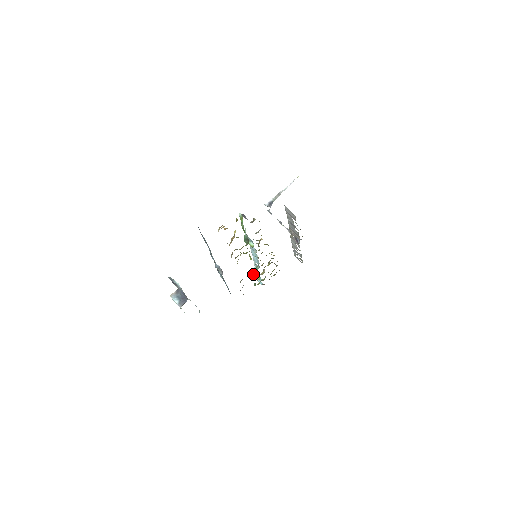
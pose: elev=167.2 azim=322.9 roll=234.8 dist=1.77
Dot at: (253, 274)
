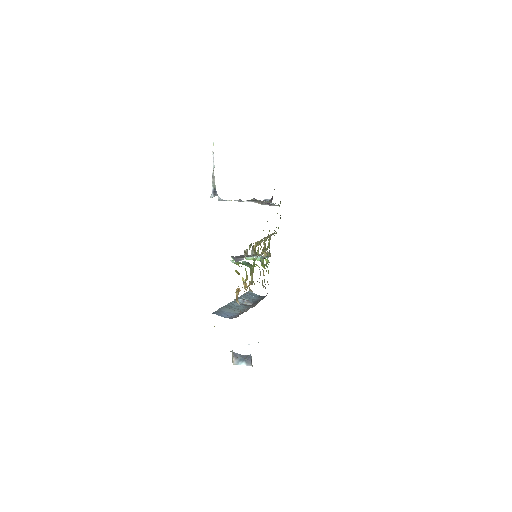
Dot at: (261, 265)
